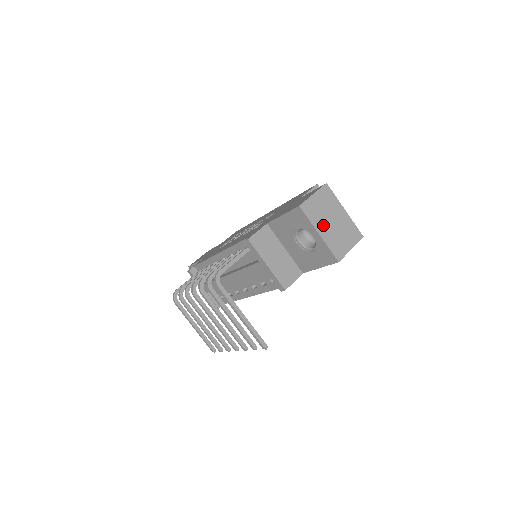
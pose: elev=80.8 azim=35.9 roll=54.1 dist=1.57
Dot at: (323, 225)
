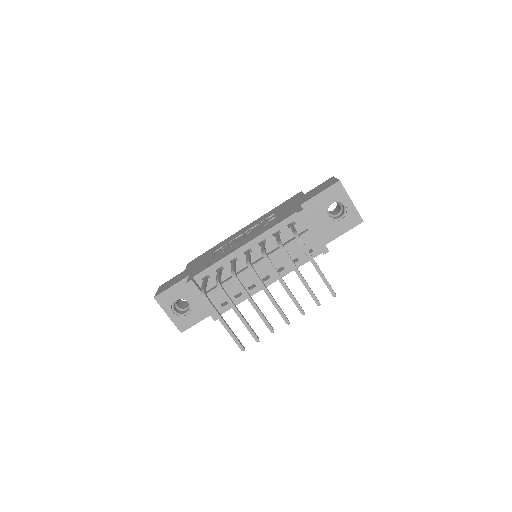
Dot at: occluded
